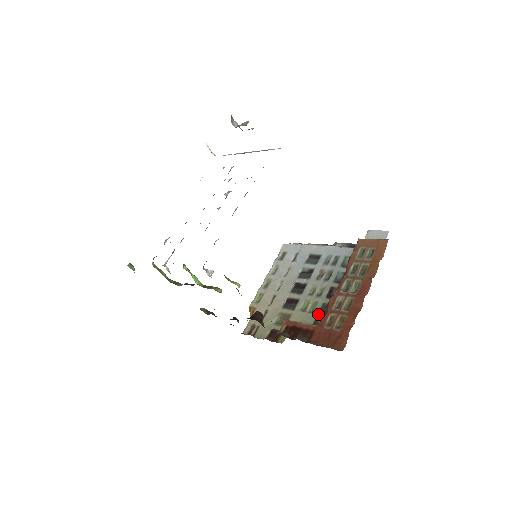
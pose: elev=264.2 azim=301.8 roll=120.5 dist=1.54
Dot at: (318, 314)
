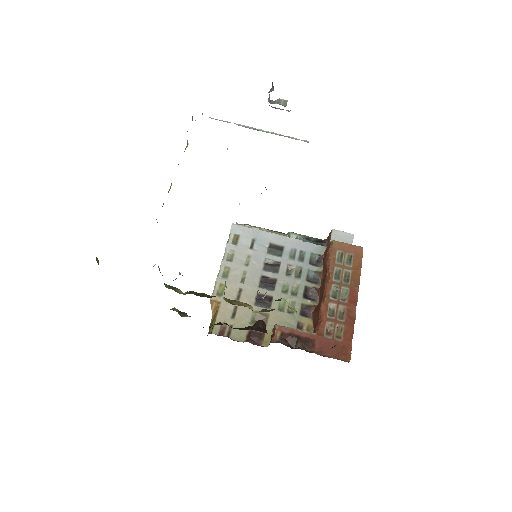
Dot at: (300, 316)
